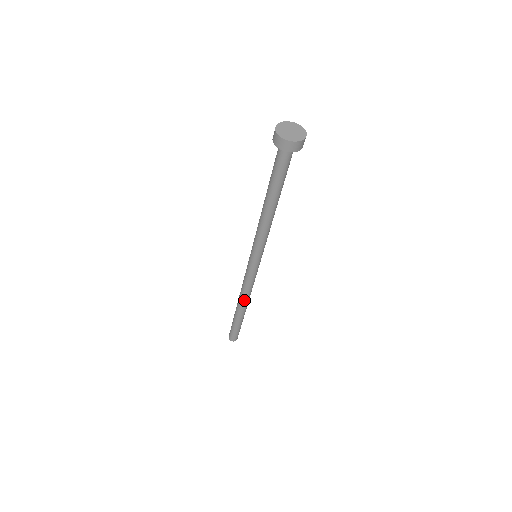
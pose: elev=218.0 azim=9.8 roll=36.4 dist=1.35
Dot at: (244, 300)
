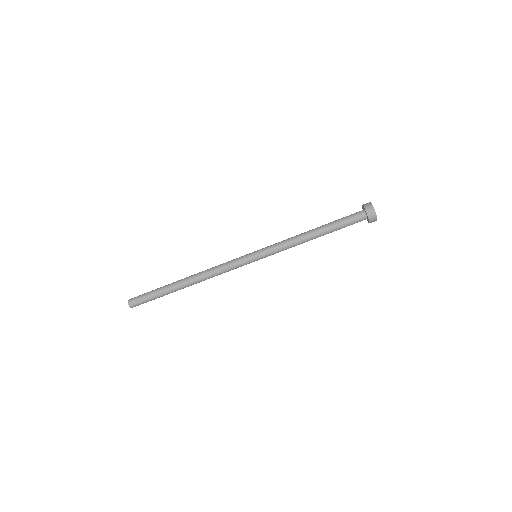
Dot at: (200, 276)
